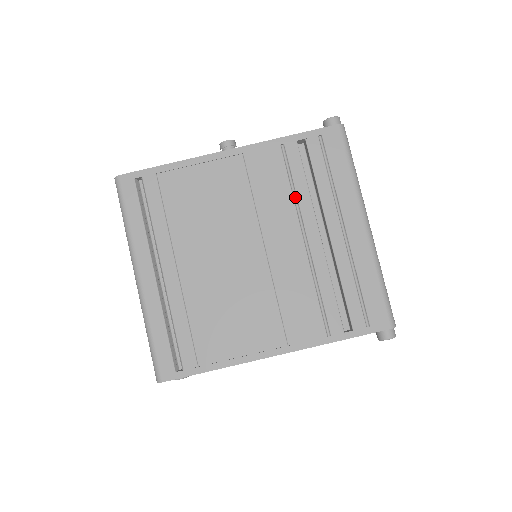
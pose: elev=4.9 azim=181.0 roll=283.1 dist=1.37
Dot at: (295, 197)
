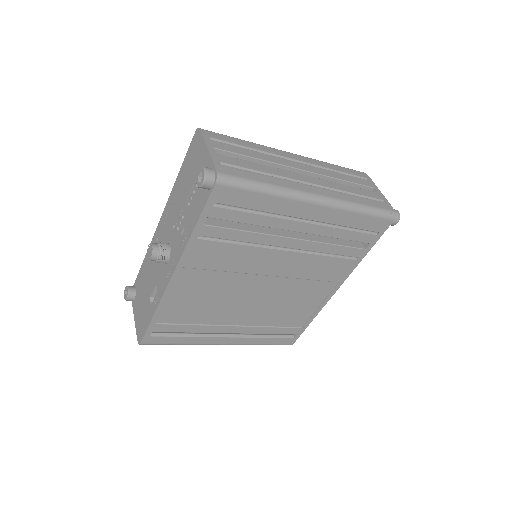
Dot at: (250, 243)
